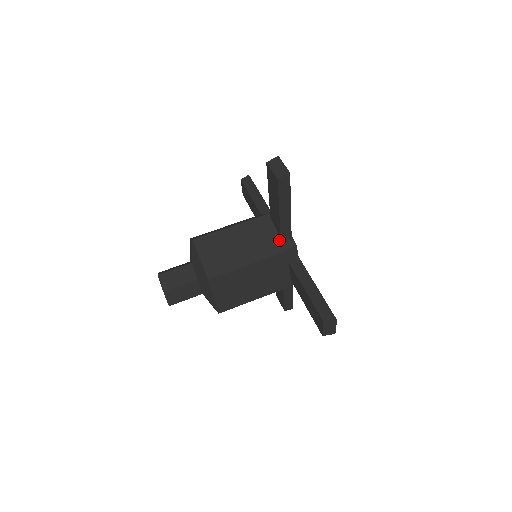
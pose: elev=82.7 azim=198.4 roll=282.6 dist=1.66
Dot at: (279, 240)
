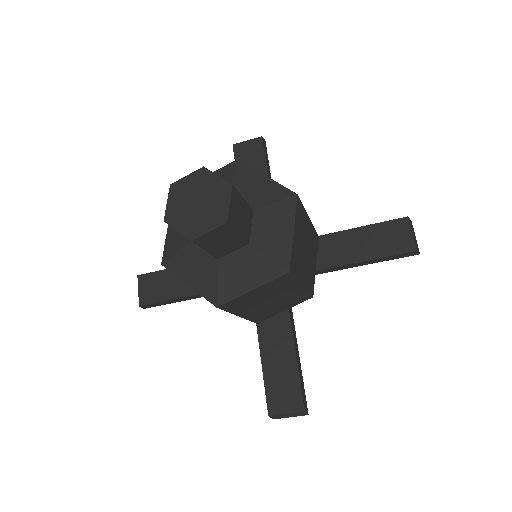
Dot at: occluded
